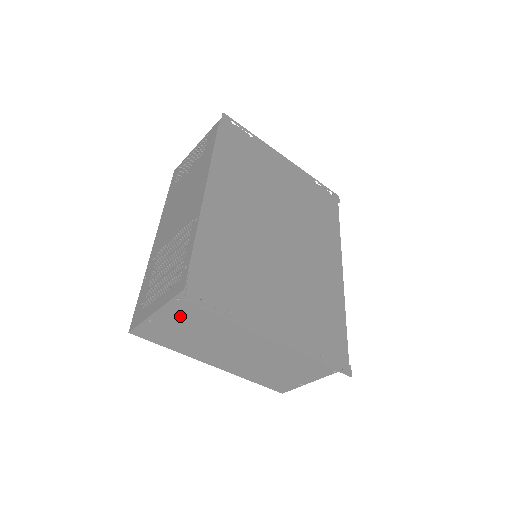
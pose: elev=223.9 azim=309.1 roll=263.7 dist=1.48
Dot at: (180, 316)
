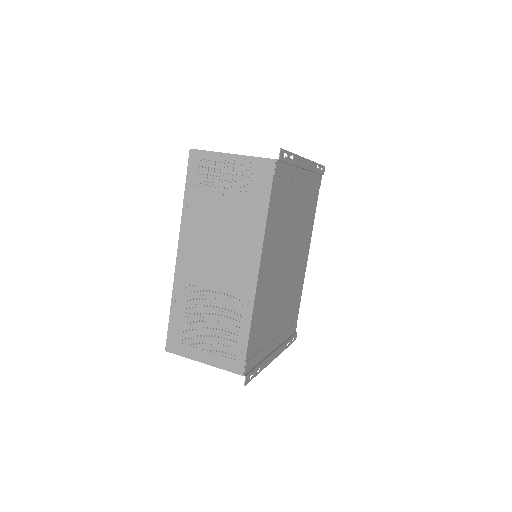
Dot at: occluded
